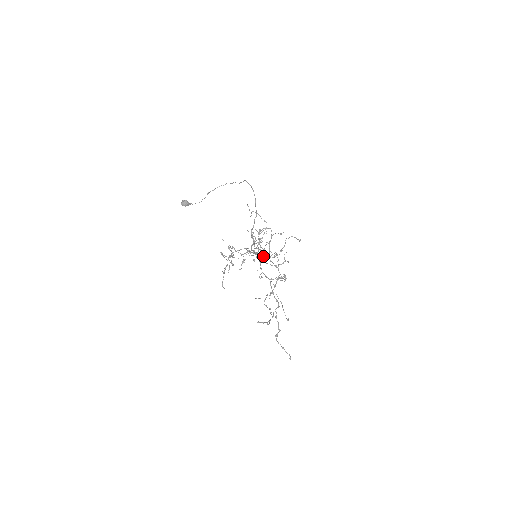
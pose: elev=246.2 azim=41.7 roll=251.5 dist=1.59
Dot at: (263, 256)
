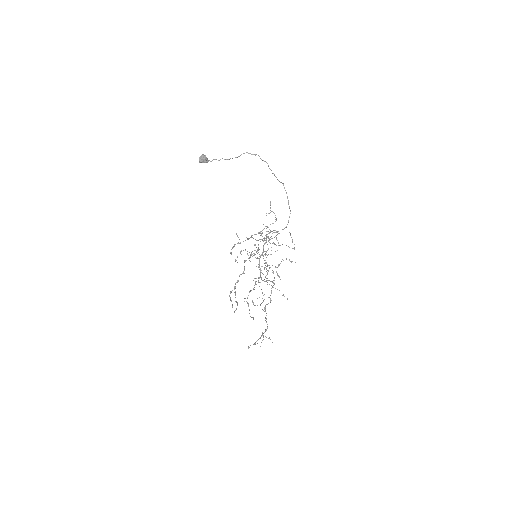
Dot at: (255, 239)
